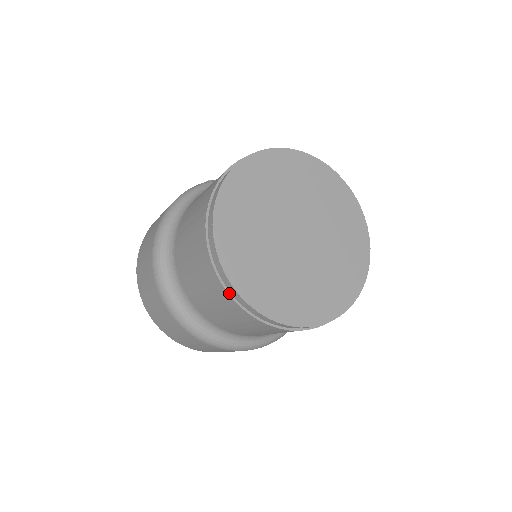
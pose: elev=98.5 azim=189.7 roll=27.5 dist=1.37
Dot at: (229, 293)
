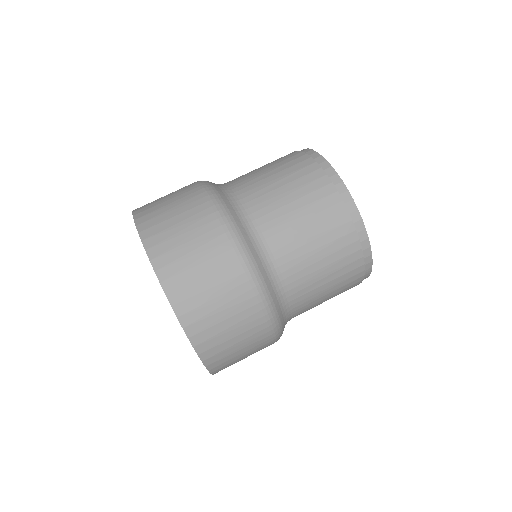
Dot at: (347, 208)
